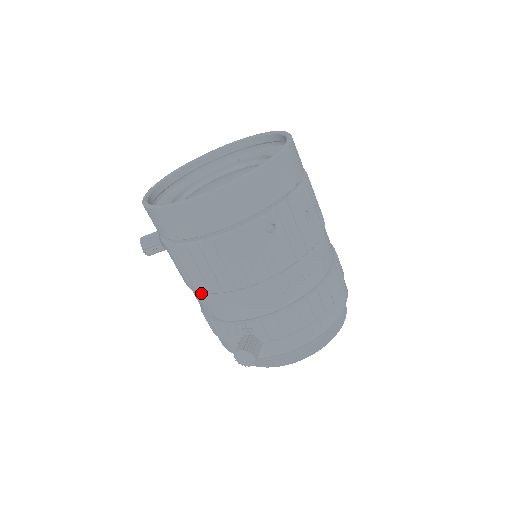
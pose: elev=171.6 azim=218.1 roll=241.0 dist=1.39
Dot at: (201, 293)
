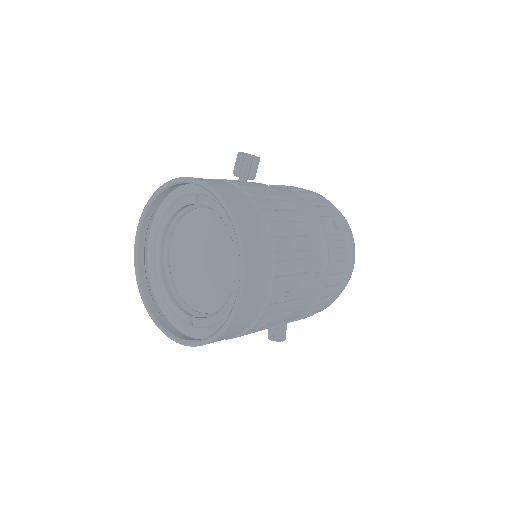
Dot at: occluded
